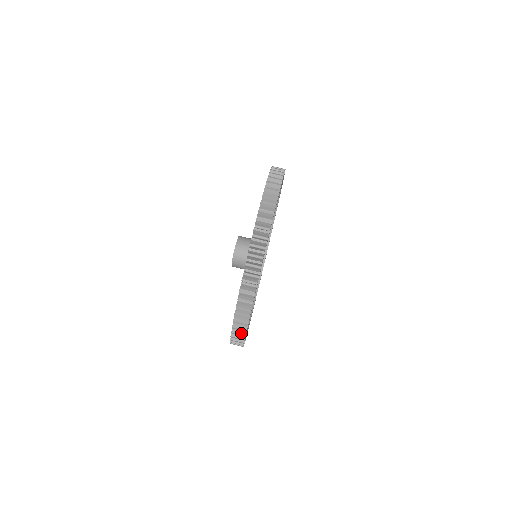
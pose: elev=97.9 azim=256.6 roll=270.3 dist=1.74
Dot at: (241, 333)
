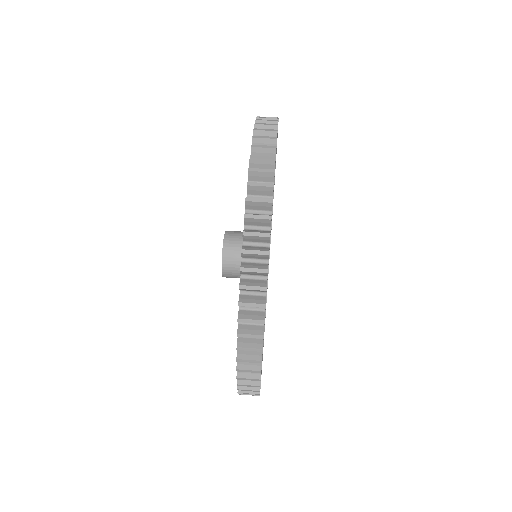
Dot at: (265, 183)
